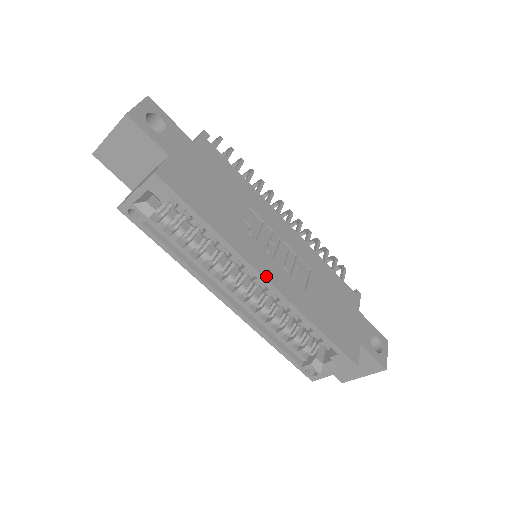
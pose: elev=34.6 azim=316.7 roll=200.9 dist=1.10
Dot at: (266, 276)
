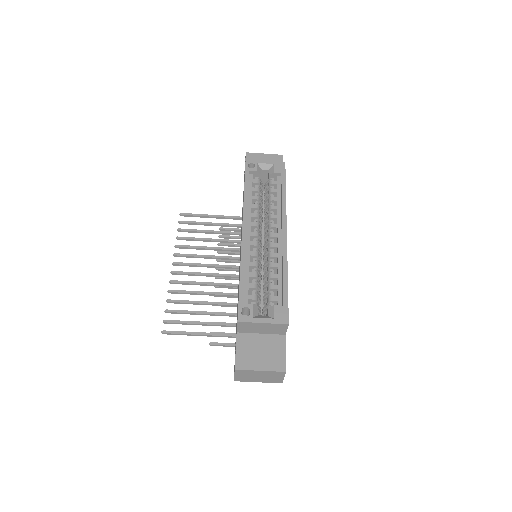
Dot at: (286, 232)
